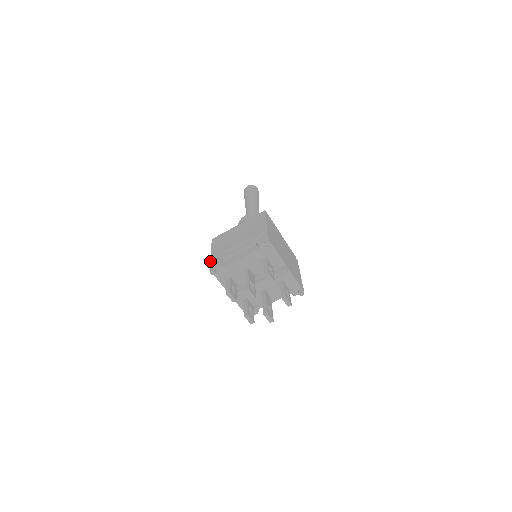
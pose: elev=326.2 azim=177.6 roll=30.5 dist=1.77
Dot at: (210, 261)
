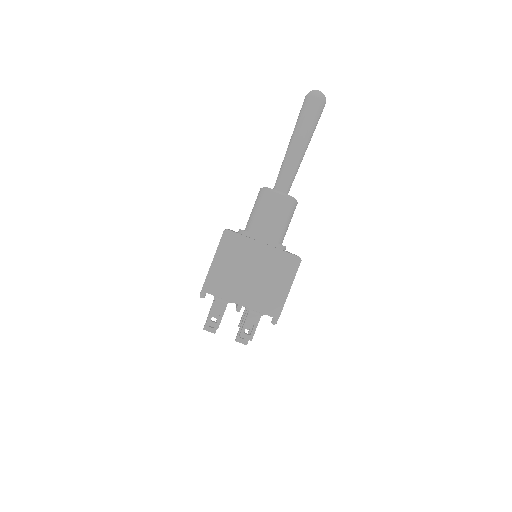
Dot at: occluded
